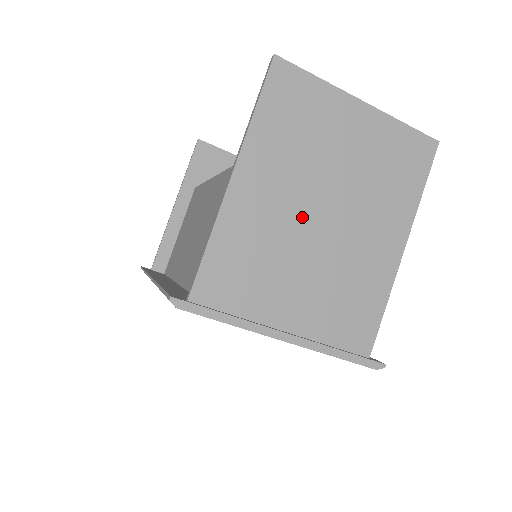
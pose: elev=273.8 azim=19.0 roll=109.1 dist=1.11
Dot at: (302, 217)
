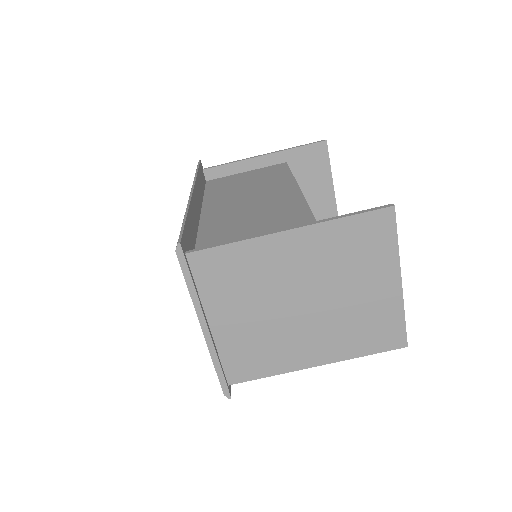
Dot at: (292, 291)
